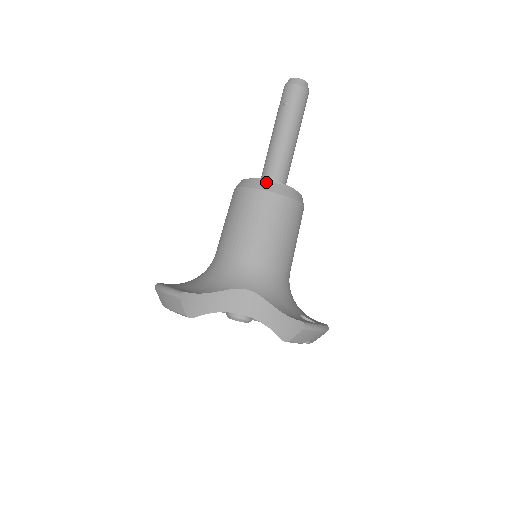
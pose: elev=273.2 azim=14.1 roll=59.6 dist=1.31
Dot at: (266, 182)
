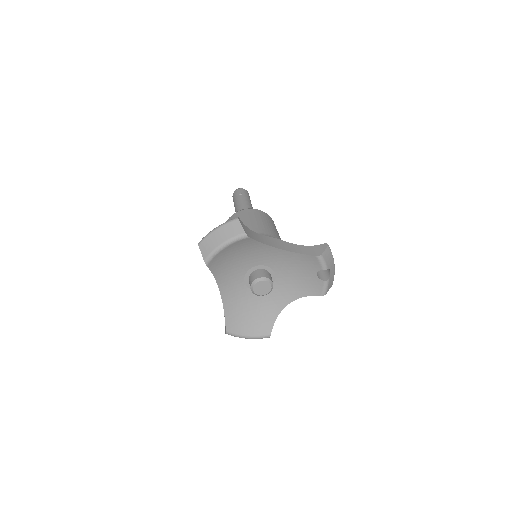
Dot at: occluded
